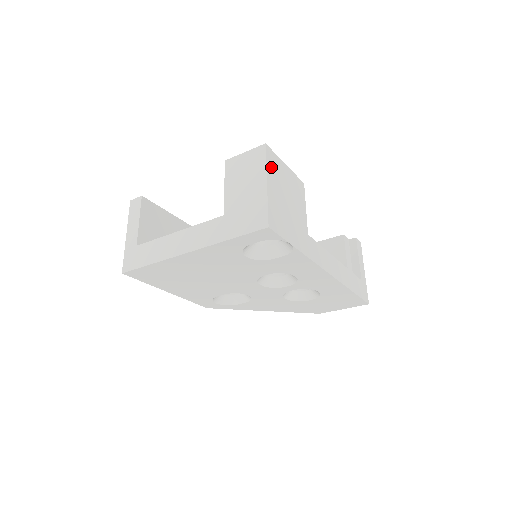
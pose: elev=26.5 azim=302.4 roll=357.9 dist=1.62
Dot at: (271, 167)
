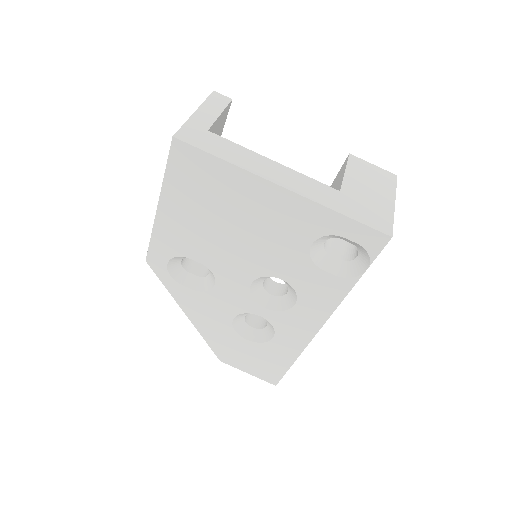
Dot at: occluded
